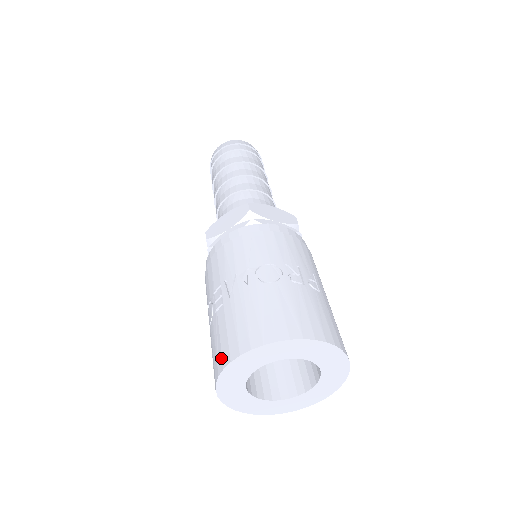
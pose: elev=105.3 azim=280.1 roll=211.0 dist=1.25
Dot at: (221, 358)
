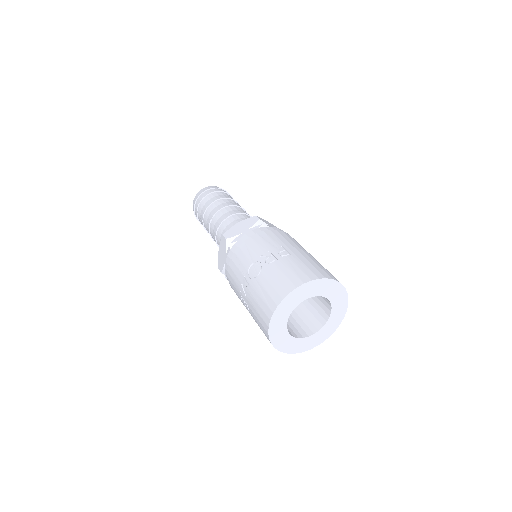
Dot at: occluded
